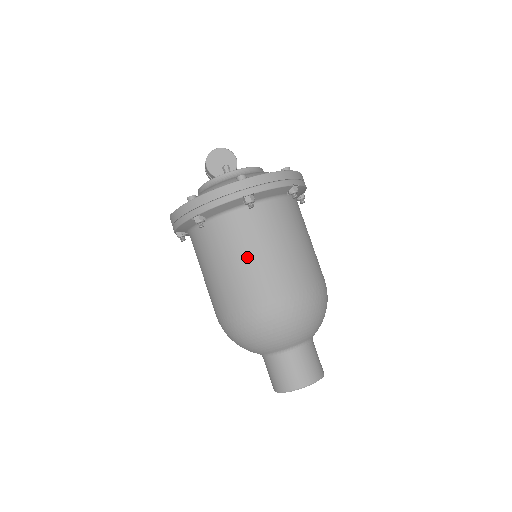
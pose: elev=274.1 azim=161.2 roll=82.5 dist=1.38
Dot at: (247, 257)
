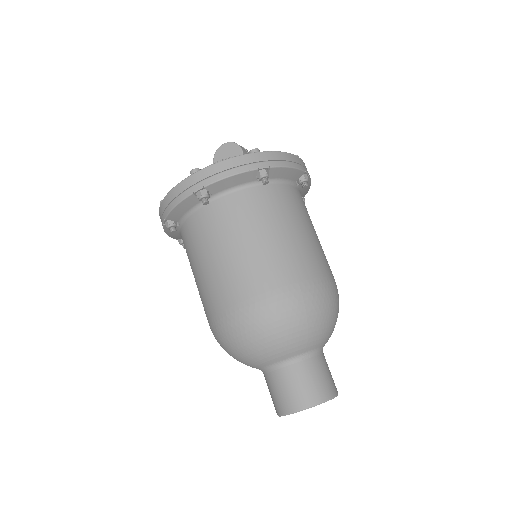
Dot at: (210, 259)
